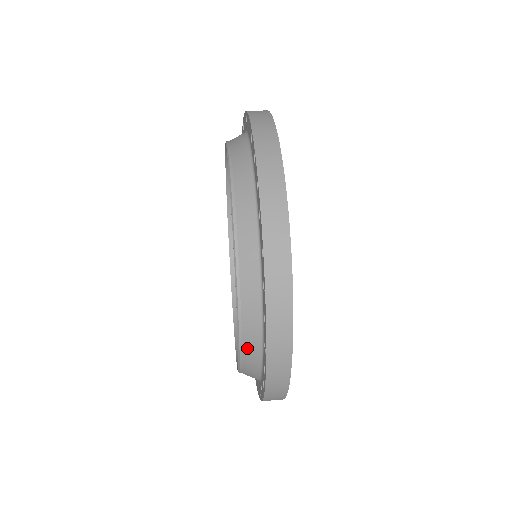
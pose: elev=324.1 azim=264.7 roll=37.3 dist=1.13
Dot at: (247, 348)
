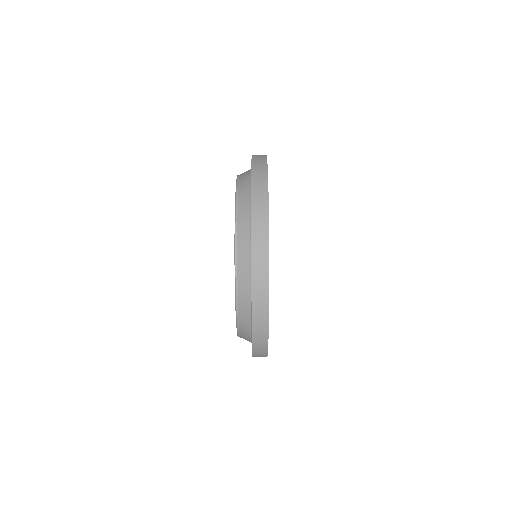
Dot at: occluded
